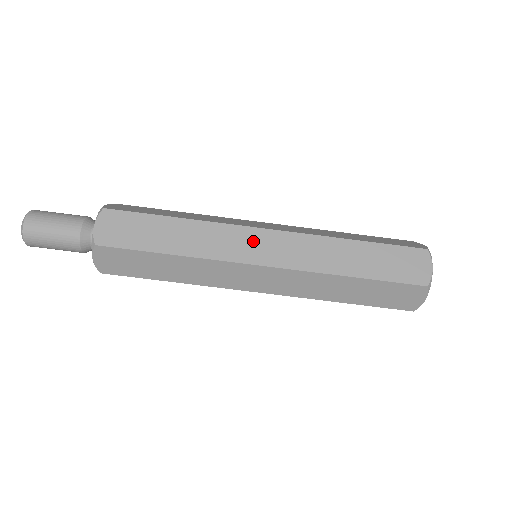
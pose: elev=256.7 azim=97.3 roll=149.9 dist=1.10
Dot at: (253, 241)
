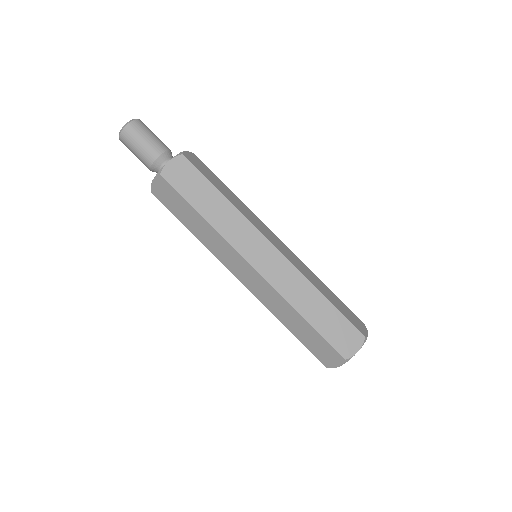
Dot at: (259, 247)
